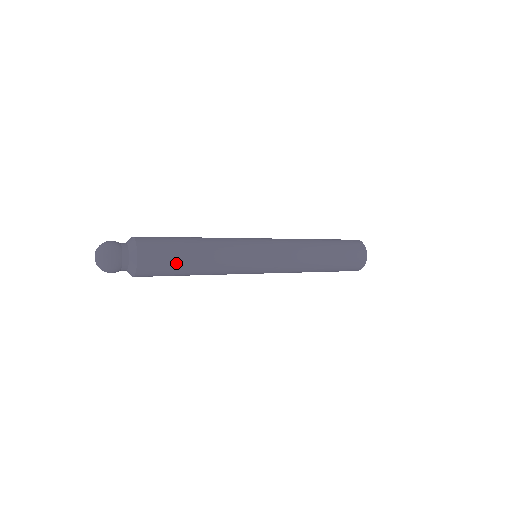
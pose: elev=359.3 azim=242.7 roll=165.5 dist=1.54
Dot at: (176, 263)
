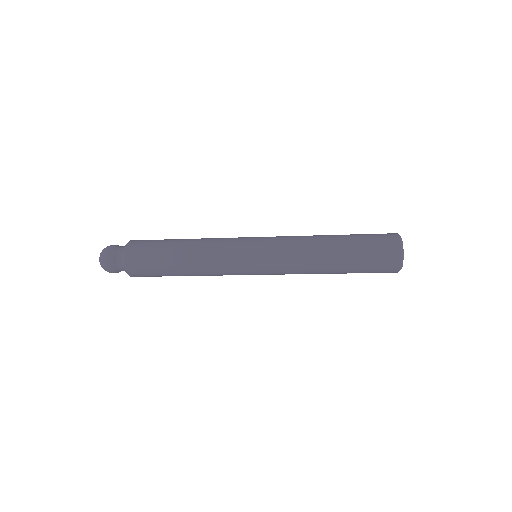
Dot at: (161, 246)
